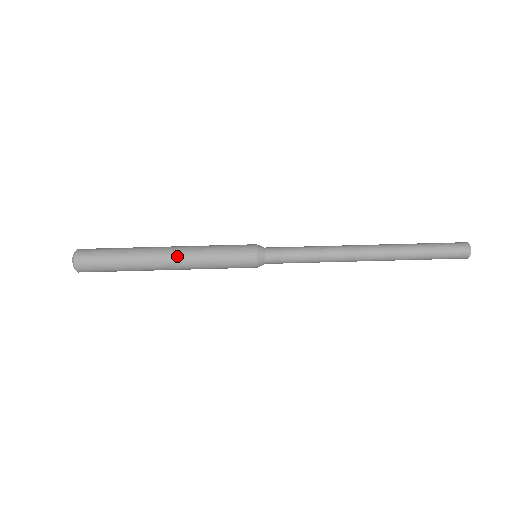
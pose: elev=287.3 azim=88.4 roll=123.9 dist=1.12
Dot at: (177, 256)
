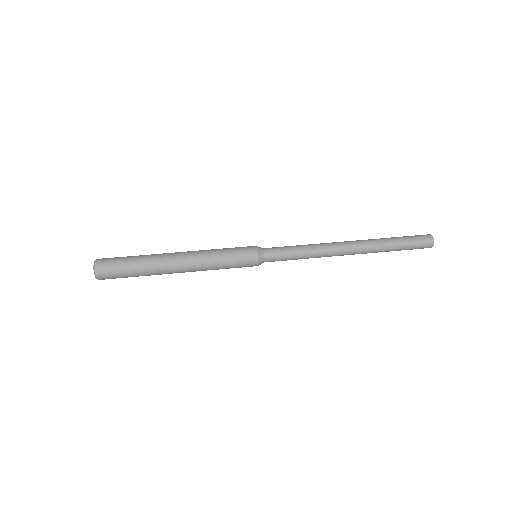
Dot at: (189, 264)
